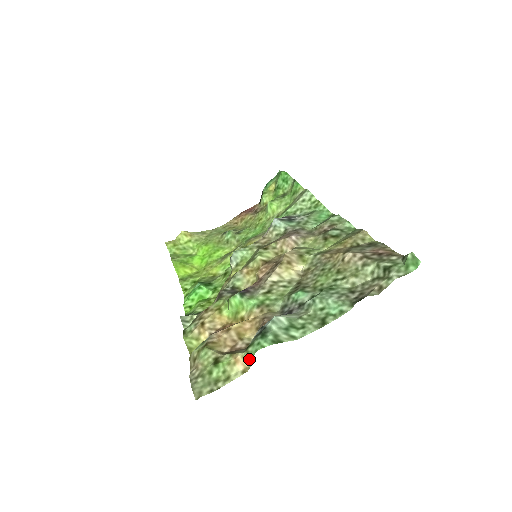
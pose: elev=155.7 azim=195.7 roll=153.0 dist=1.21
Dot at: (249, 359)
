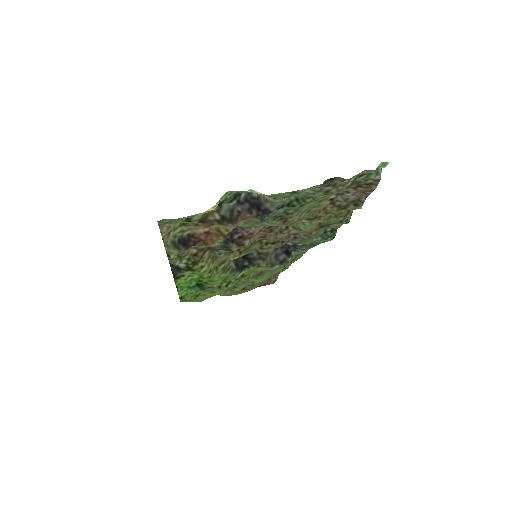
Dot at: (218, 201)
